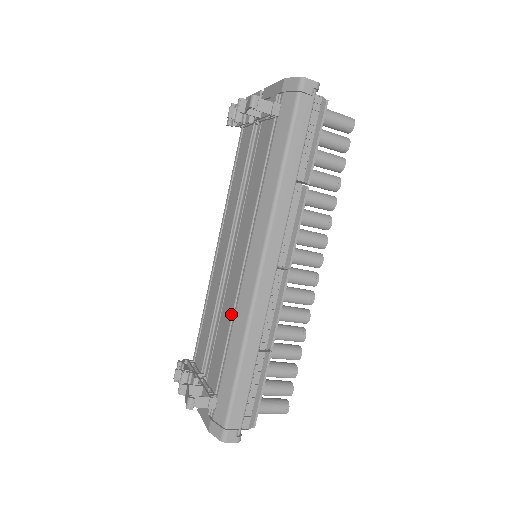
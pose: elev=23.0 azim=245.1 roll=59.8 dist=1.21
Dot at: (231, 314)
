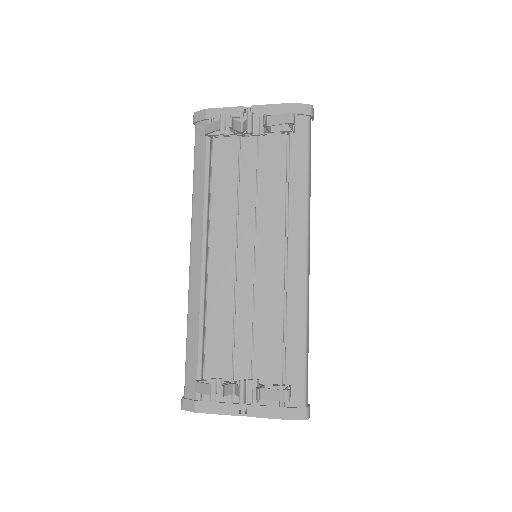
Dot at: (281, 307)
